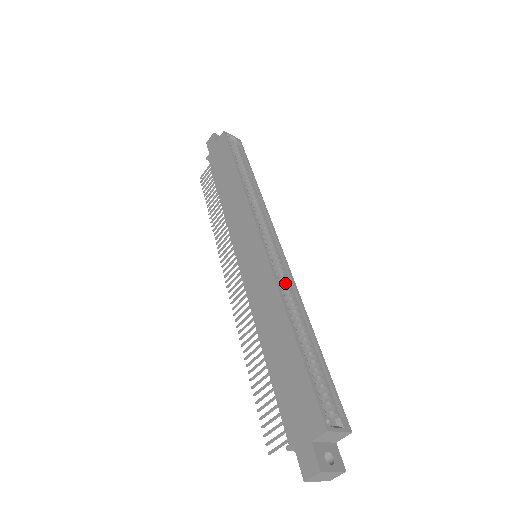
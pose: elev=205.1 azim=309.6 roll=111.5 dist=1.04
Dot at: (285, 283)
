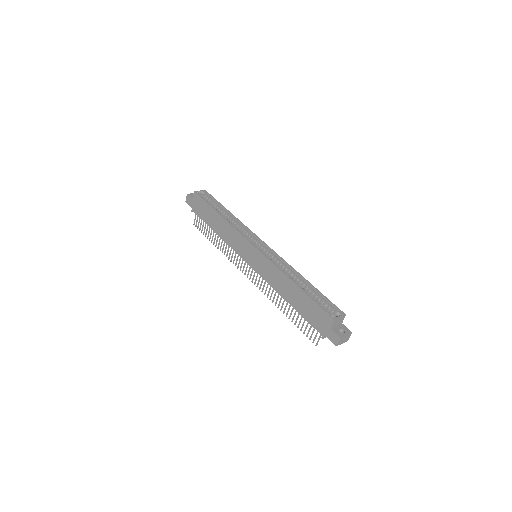
Dot at: (279, 263)
